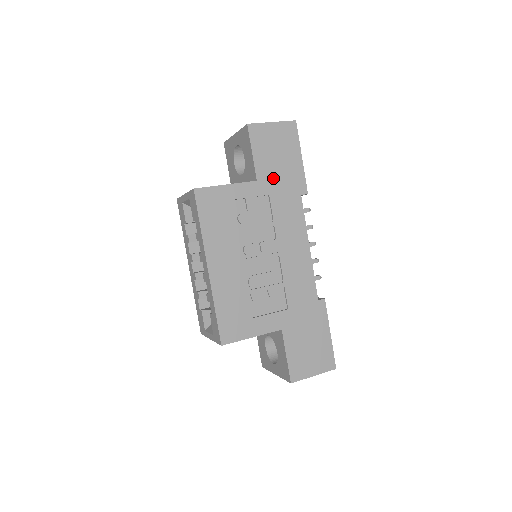
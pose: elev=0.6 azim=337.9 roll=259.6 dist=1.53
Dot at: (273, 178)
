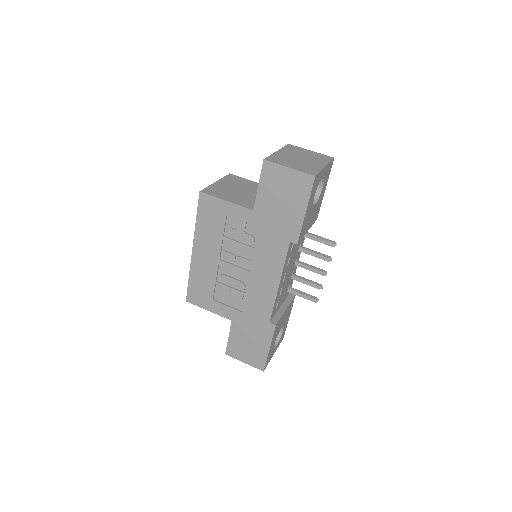
Dot at: (269, 215)
